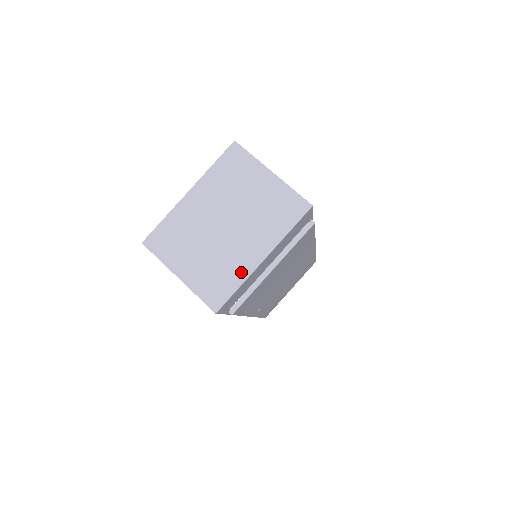
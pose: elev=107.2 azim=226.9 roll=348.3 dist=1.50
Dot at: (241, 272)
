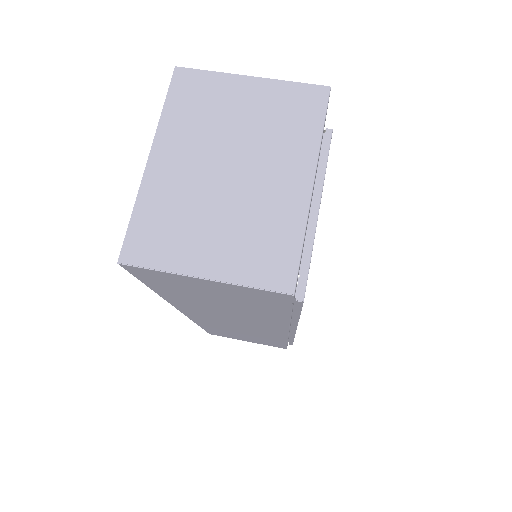
Dot at: (293, 218)
